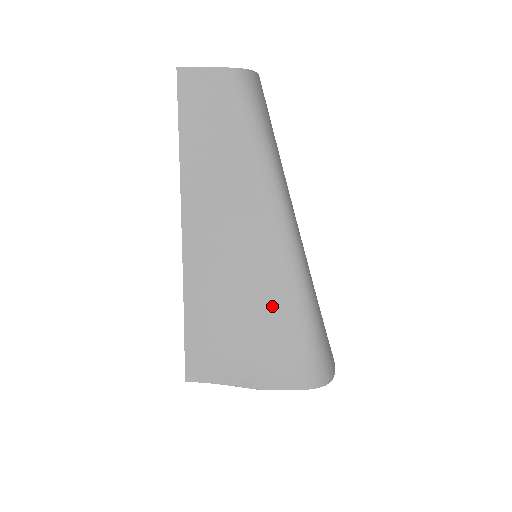
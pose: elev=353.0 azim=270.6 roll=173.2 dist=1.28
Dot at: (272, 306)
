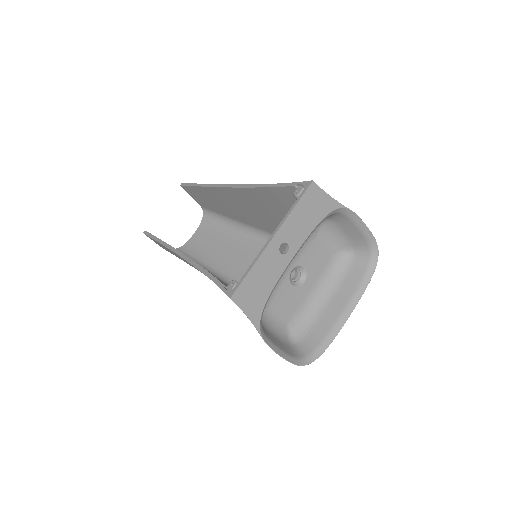
Dot at: occluded
